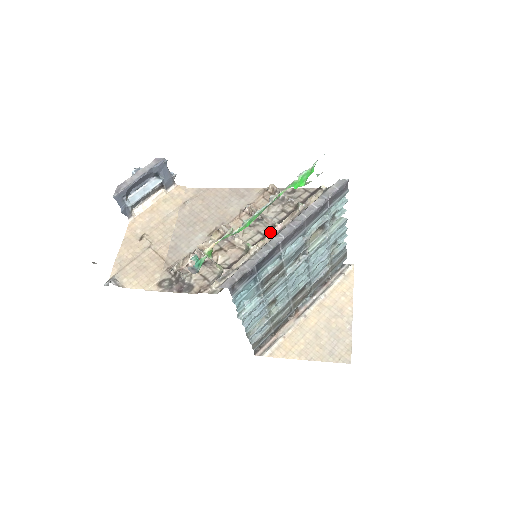
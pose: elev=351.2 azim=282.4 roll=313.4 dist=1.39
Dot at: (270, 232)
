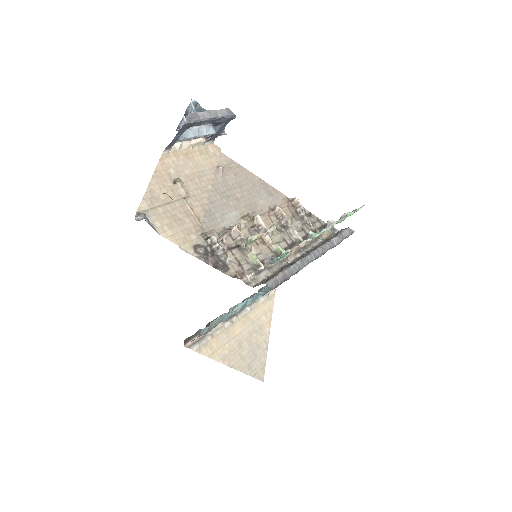
Dot at: (298, 246)
